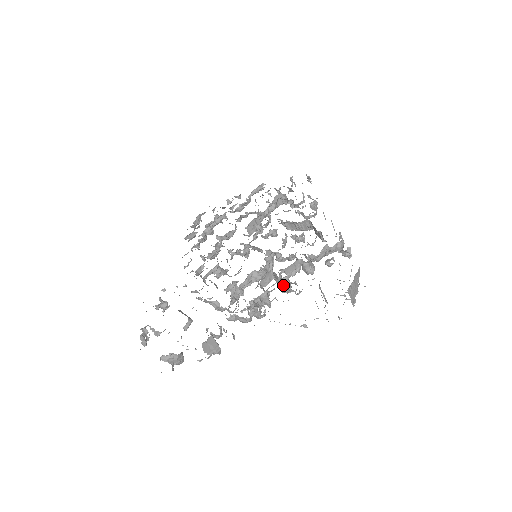
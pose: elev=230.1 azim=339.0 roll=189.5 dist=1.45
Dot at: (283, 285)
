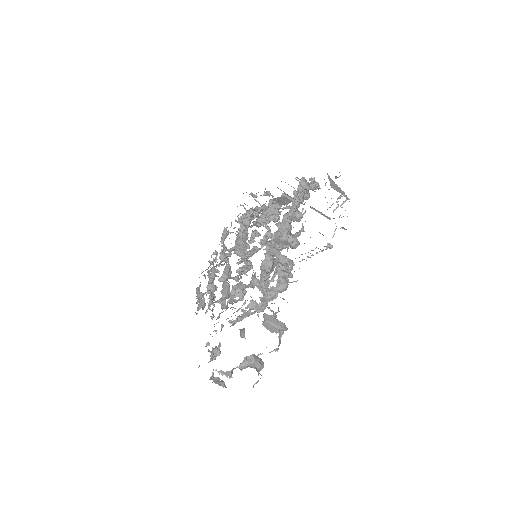
Dot at: (288, 239)
